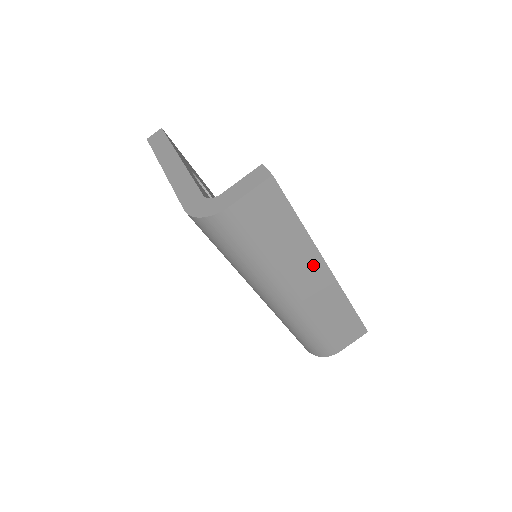
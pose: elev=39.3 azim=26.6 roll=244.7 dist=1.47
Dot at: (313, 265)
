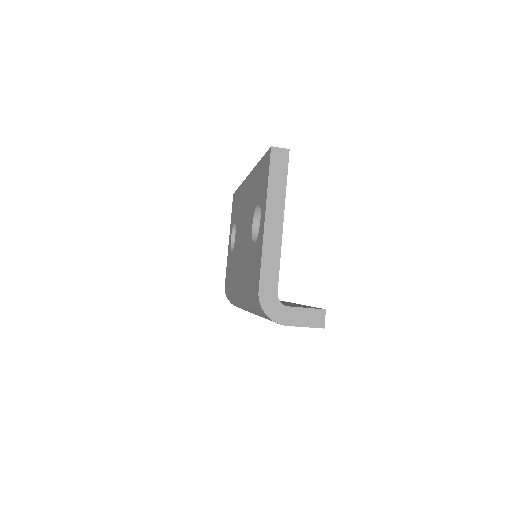
Dot at: occluded
